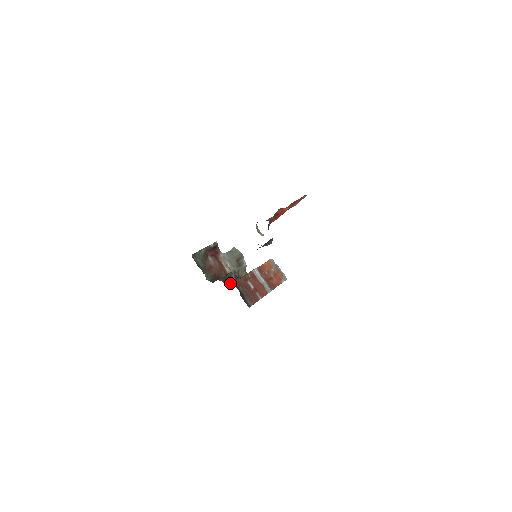
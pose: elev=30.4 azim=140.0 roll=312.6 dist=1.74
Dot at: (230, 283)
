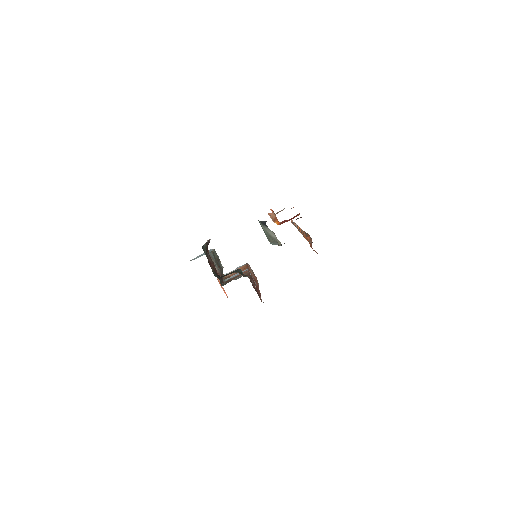
Dot at: (222, 282)
